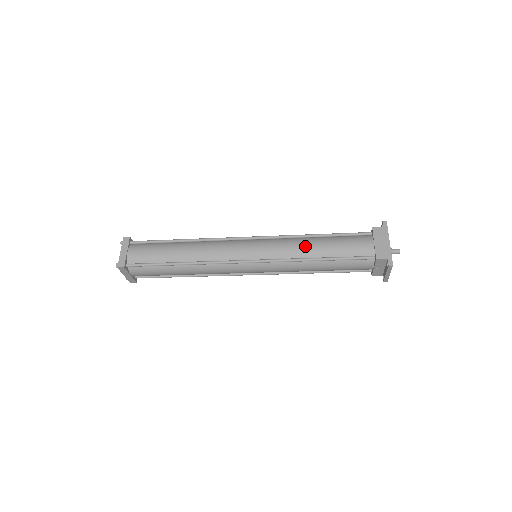
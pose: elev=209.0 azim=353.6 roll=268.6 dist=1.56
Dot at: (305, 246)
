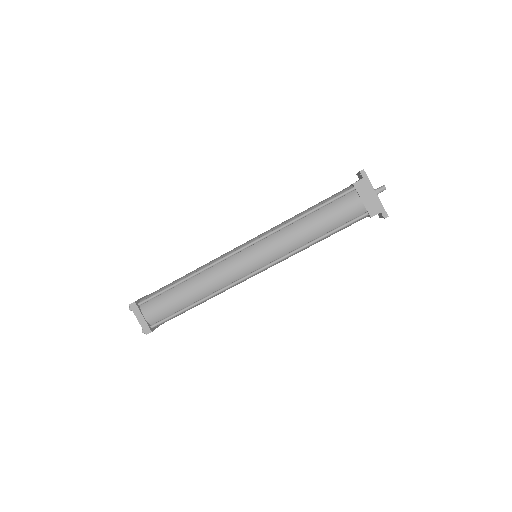
Dot at: (299, 234)
